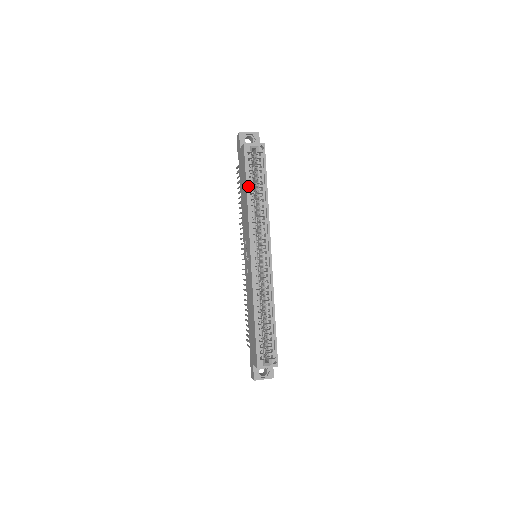
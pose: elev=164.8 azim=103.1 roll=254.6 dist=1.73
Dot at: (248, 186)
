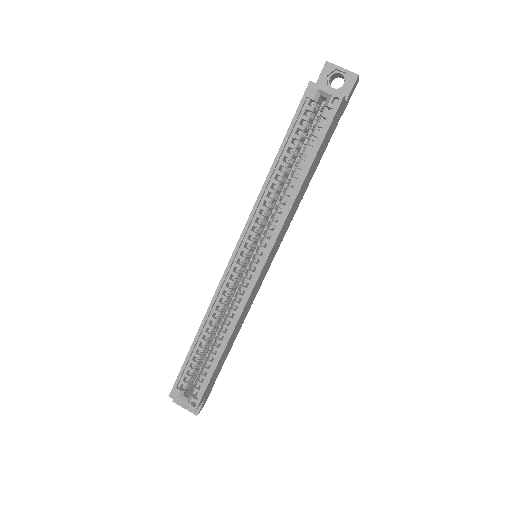
Dot at: (281, 152)
